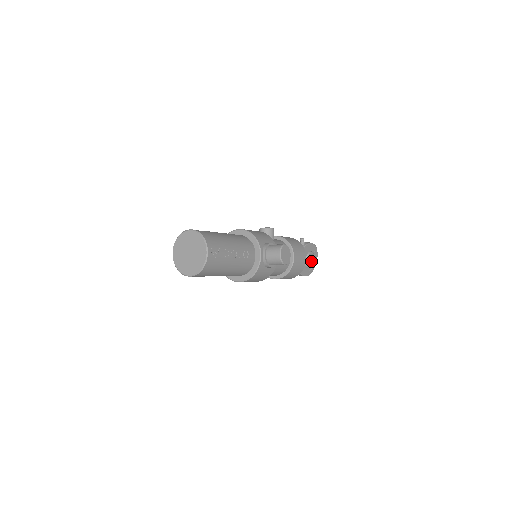
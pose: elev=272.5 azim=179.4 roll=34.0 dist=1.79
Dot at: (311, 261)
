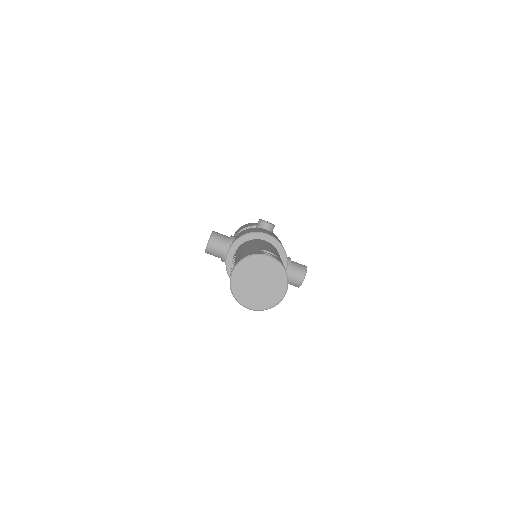
Dot at: occluded
